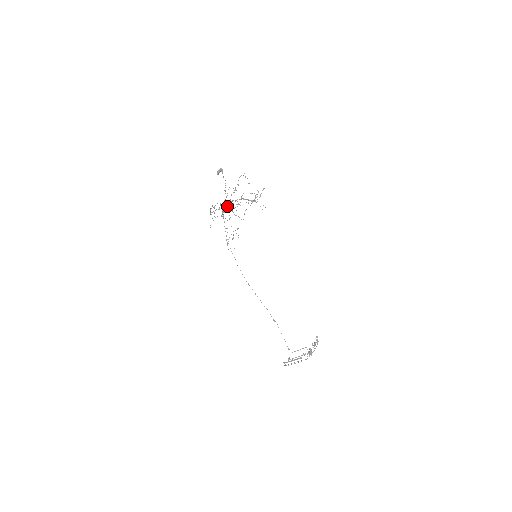
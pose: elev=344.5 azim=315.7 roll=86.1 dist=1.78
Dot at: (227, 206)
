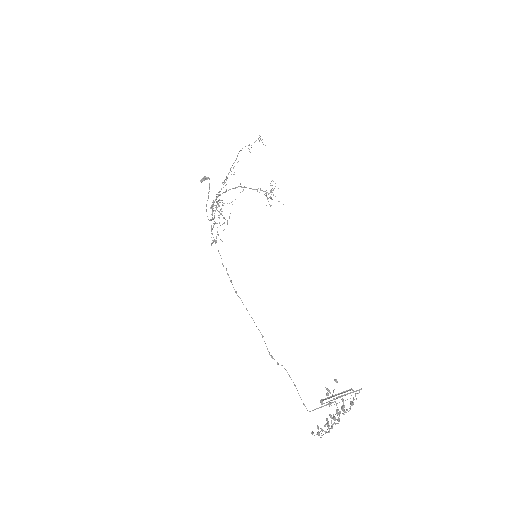
Dot at: occluded
